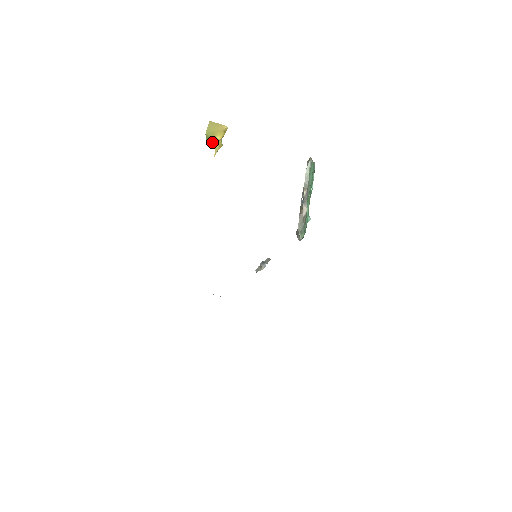
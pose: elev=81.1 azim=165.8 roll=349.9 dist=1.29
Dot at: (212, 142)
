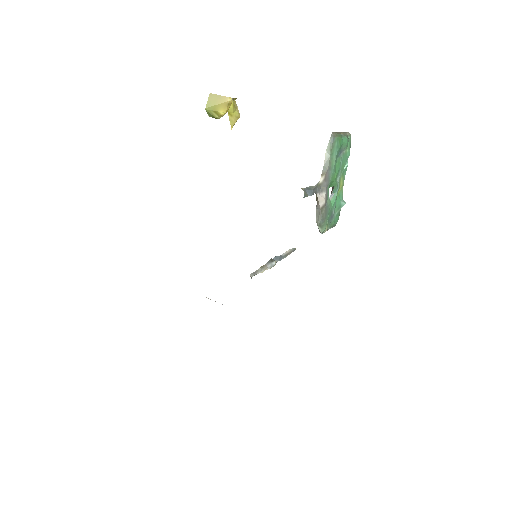
Dot at: (215, 118)
